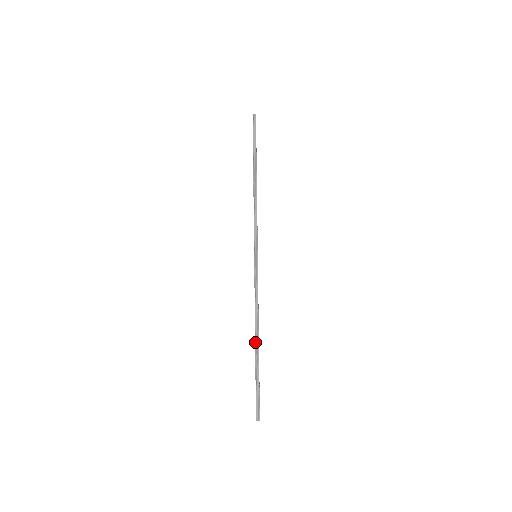
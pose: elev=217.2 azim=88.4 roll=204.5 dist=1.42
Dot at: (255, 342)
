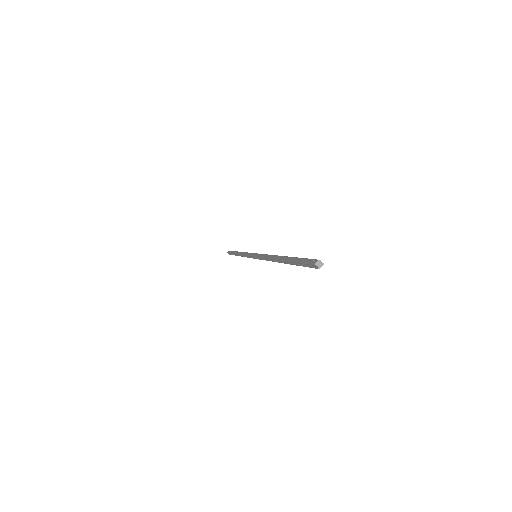
Dot at: occluded
